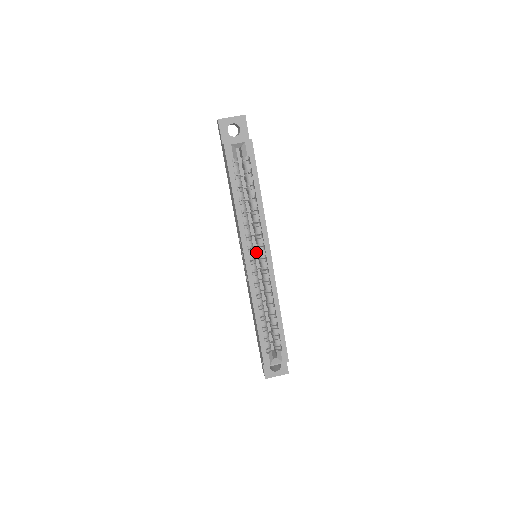
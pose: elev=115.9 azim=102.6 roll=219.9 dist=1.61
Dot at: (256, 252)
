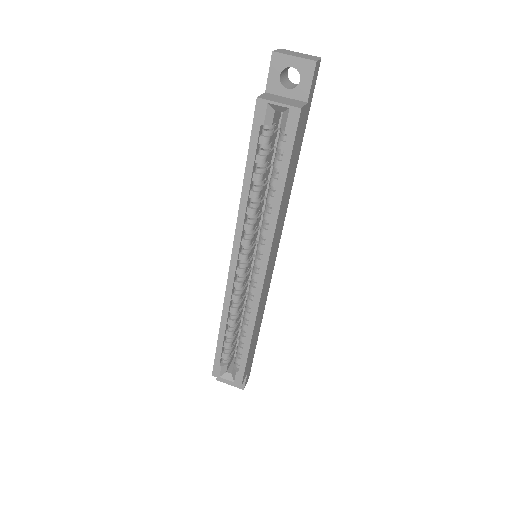
Dot at: occluded
